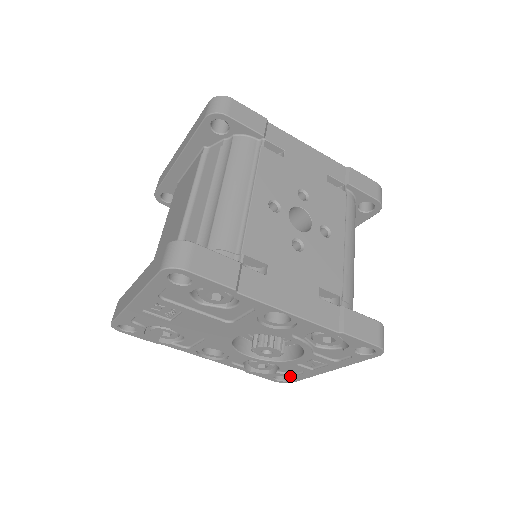
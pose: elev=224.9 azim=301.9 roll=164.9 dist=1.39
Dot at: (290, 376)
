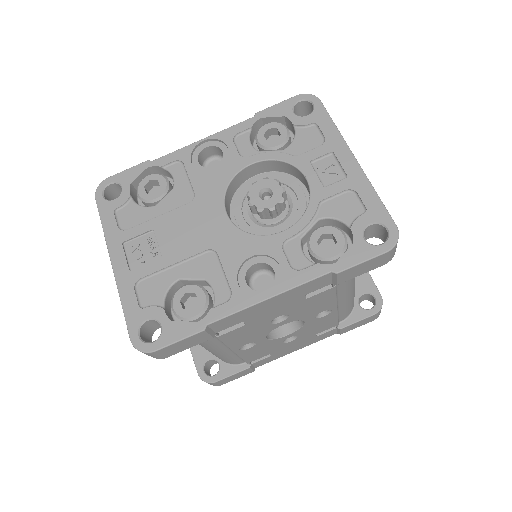
Dot at: (367, 216)
